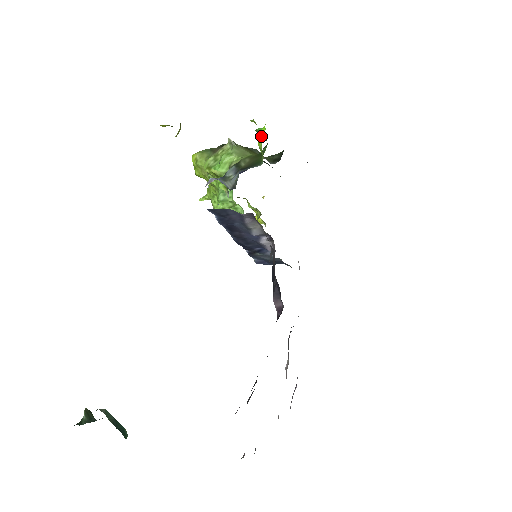
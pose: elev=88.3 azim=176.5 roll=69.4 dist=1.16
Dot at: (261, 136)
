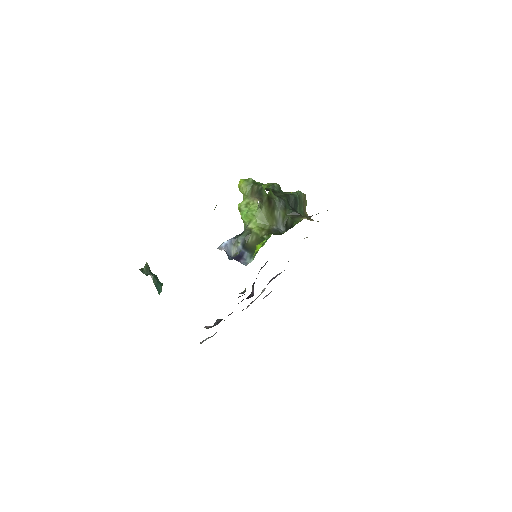
Dot at: (257, 248)
